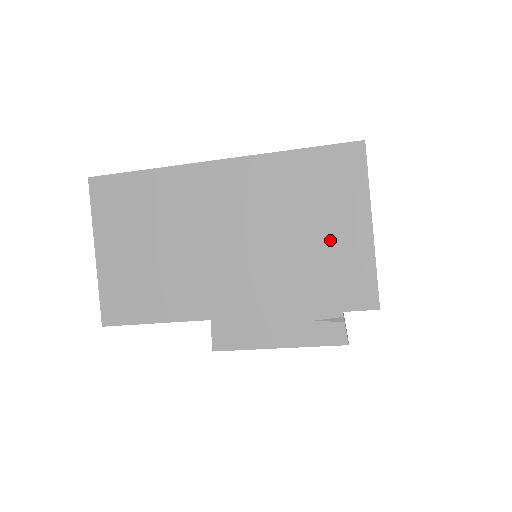
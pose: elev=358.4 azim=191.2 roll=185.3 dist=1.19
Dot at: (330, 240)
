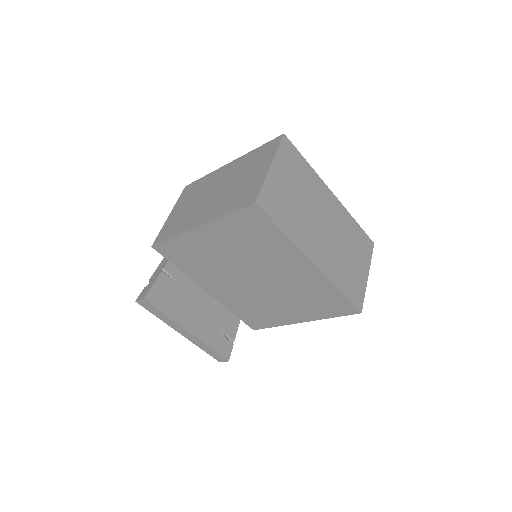
Dot at: (356, 268)
